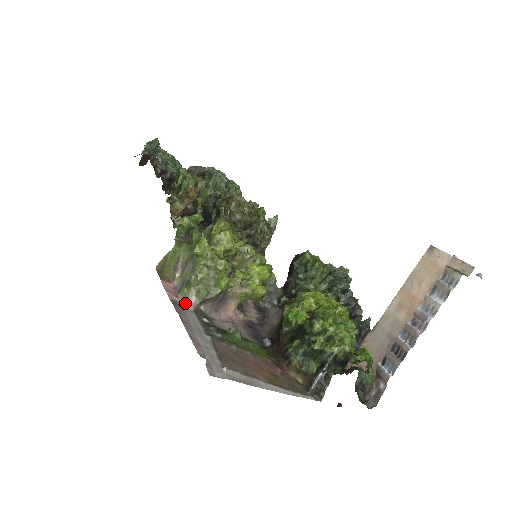
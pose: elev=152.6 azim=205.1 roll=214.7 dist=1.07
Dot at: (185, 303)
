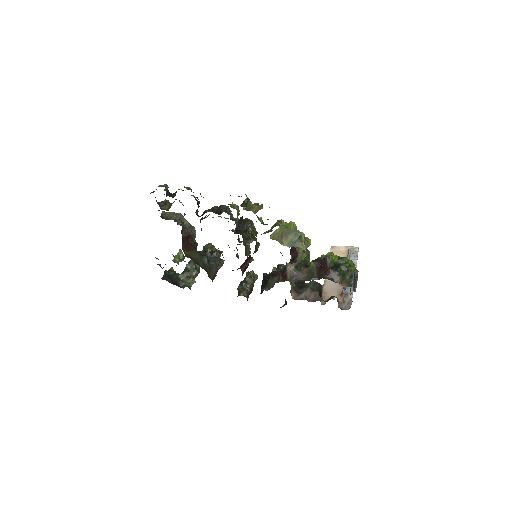
Dot at: (304, 249)
